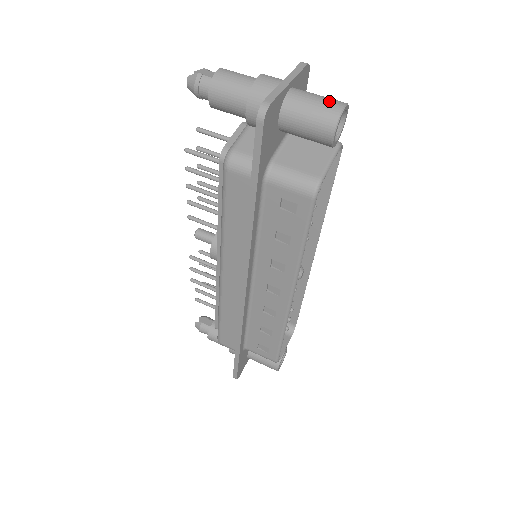
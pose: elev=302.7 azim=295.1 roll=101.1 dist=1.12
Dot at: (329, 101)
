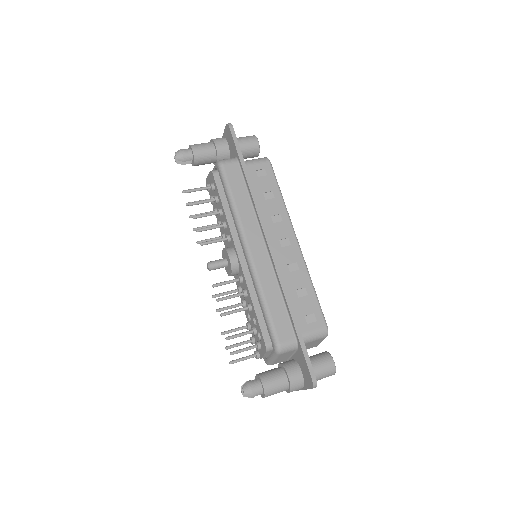
Dot at: occluded
